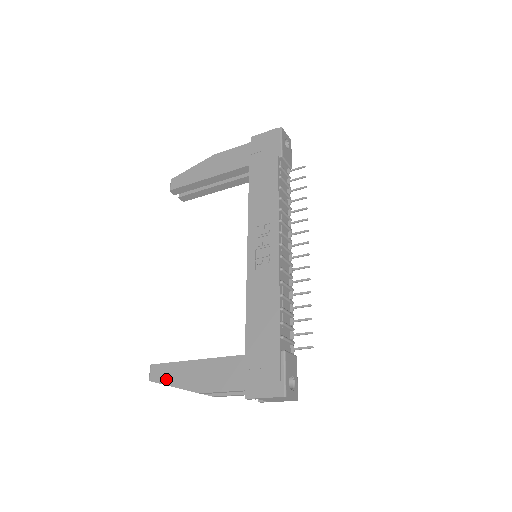
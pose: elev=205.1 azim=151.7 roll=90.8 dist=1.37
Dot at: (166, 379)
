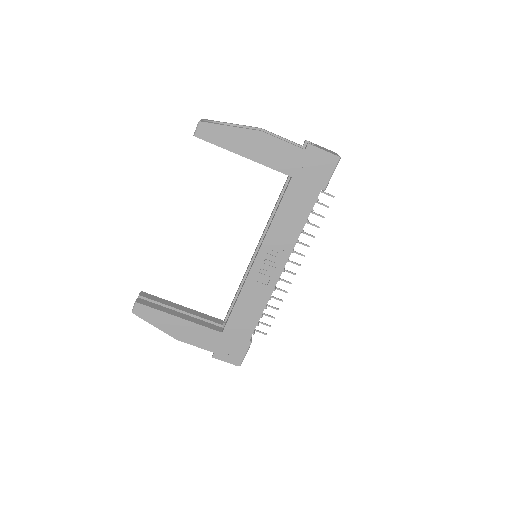
Dot at: (150, 319)
